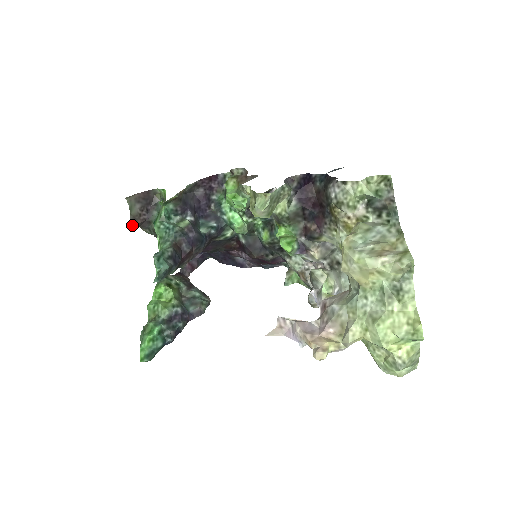
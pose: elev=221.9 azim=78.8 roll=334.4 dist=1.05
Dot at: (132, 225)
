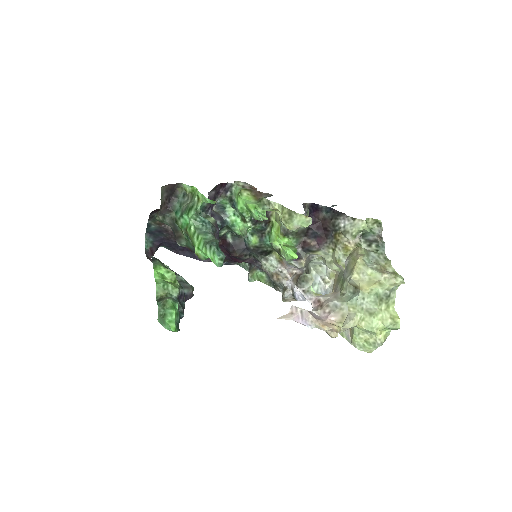
Dot at: (160, 211)
